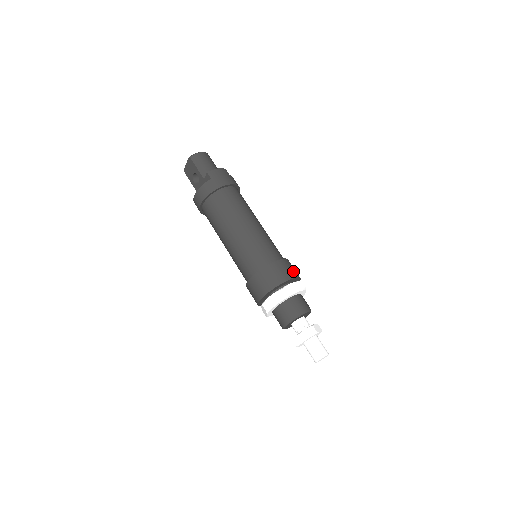
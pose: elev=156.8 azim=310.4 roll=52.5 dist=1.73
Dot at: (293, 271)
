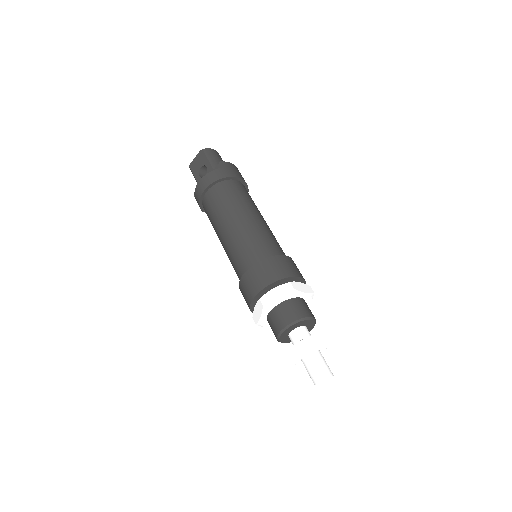
Dot at: occluded
